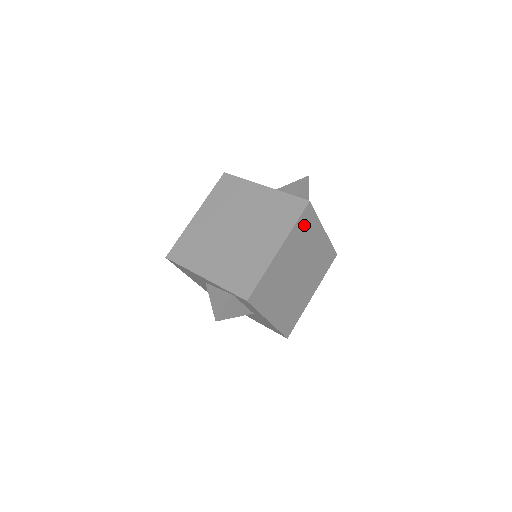
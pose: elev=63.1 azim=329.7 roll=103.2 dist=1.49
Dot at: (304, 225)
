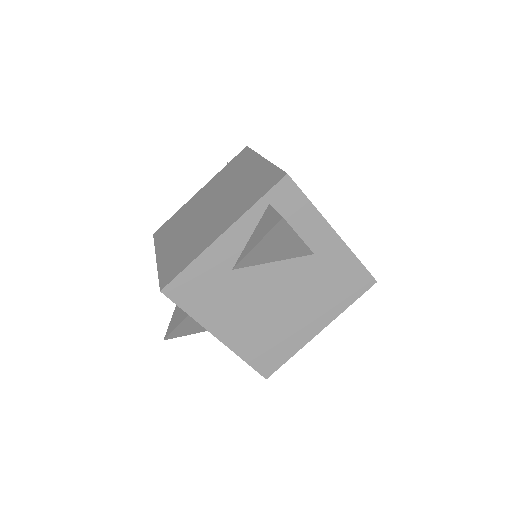
Dot at: occluded
